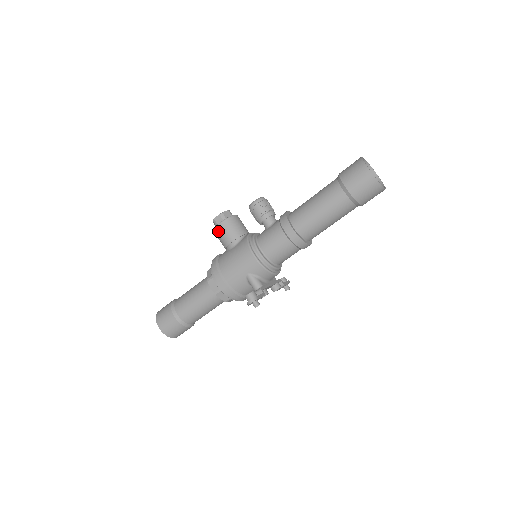
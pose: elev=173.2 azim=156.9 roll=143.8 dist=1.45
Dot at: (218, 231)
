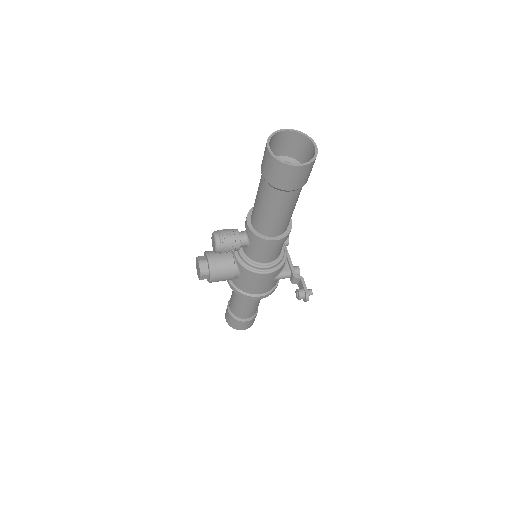
Dot at: occluded
